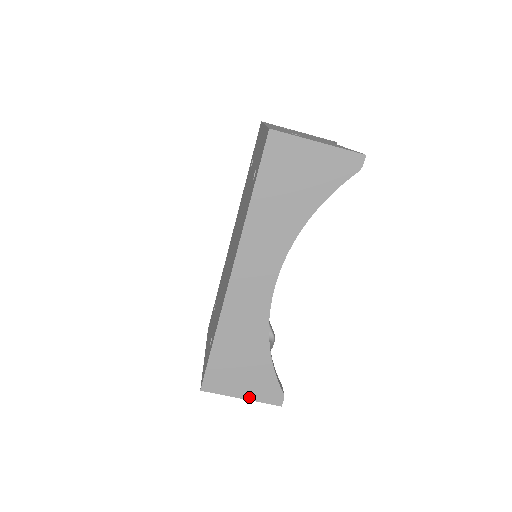
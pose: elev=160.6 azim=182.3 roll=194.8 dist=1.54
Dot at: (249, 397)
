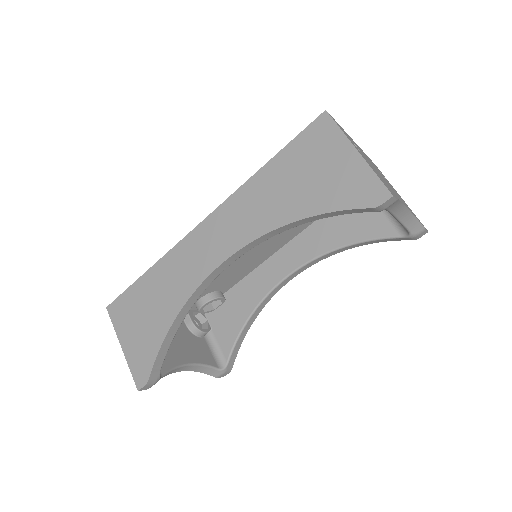
Dot at: (127, 352)
